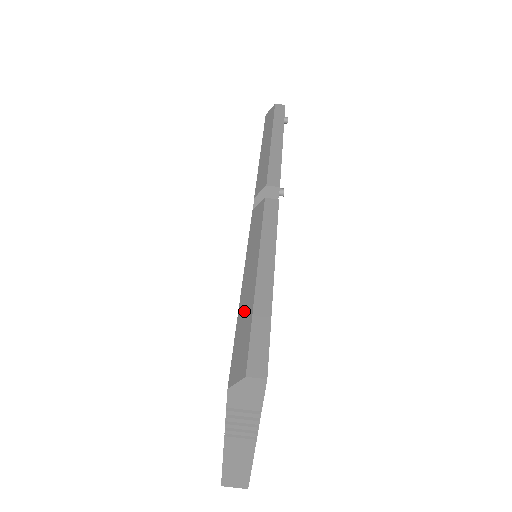
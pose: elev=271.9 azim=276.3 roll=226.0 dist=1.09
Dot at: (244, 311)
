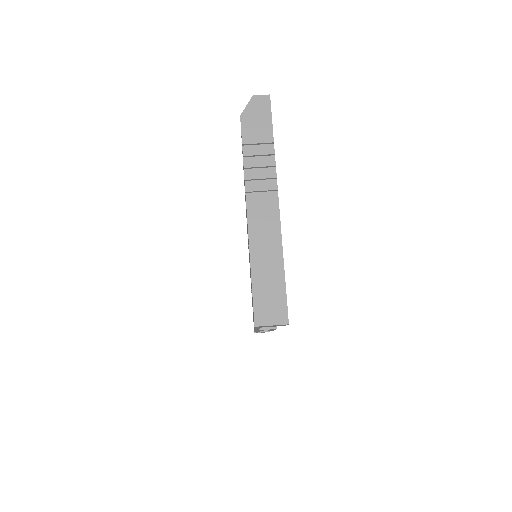
Dot at: occluded
